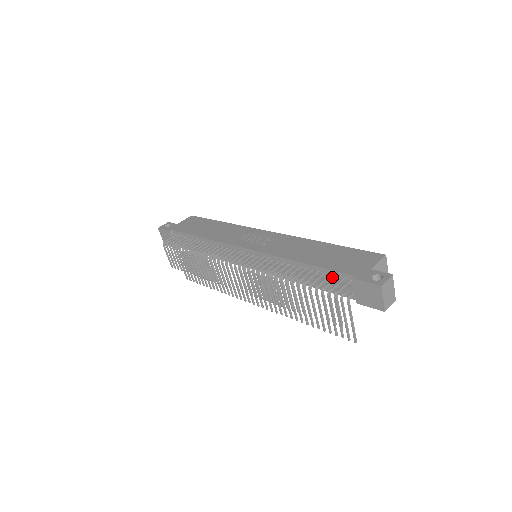
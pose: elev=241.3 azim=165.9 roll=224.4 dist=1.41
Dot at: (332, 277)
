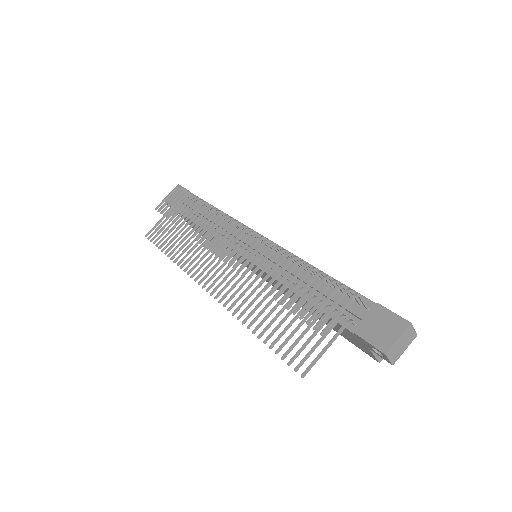
Dot at: (346, 297)
